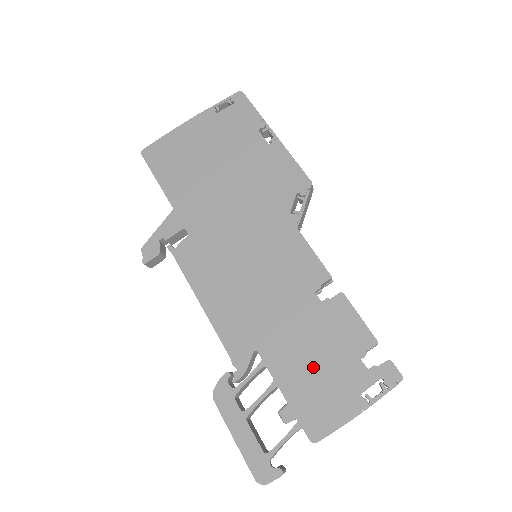
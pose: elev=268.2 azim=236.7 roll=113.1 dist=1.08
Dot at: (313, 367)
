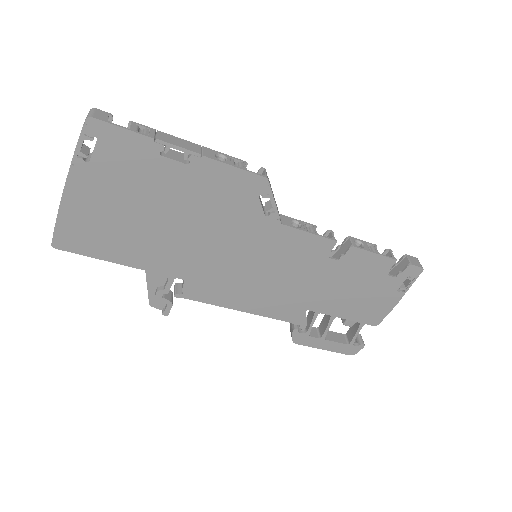
Dot at: (355, 297)
